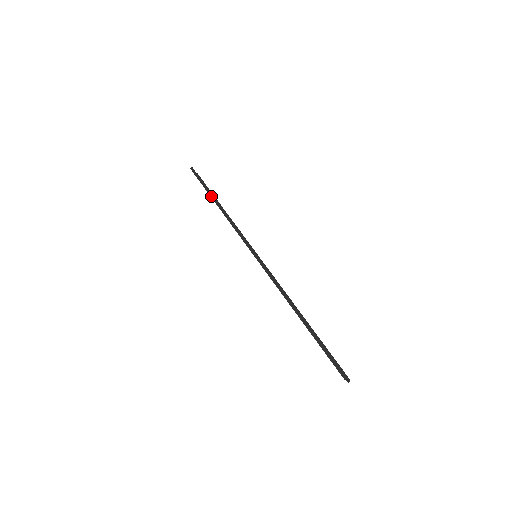
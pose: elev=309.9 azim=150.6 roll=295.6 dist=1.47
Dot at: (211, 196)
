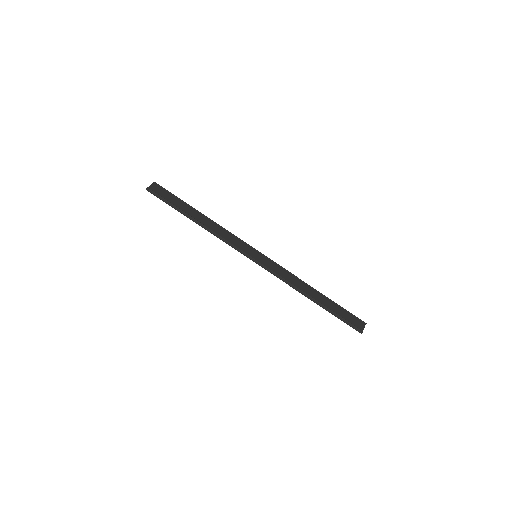
Dot at: (186, 216)
